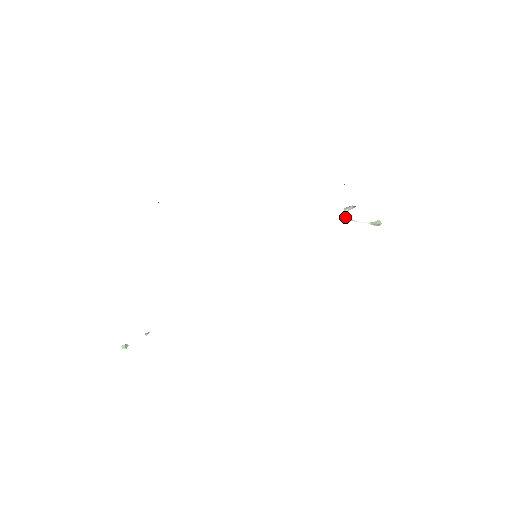
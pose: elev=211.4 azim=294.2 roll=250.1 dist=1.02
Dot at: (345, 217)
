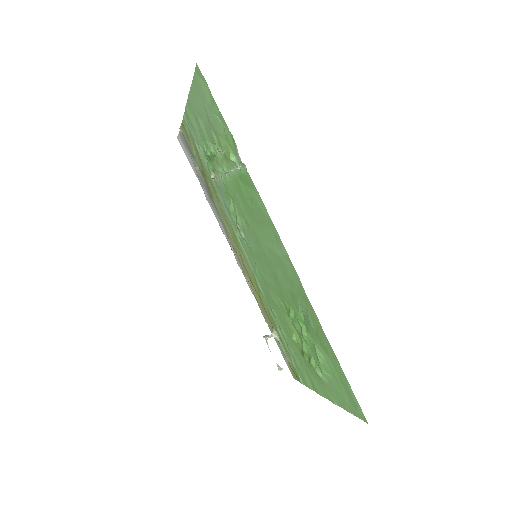
Dot at: (267, 337)
